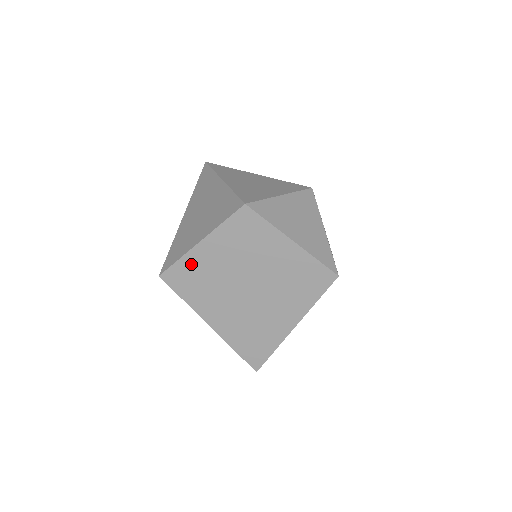
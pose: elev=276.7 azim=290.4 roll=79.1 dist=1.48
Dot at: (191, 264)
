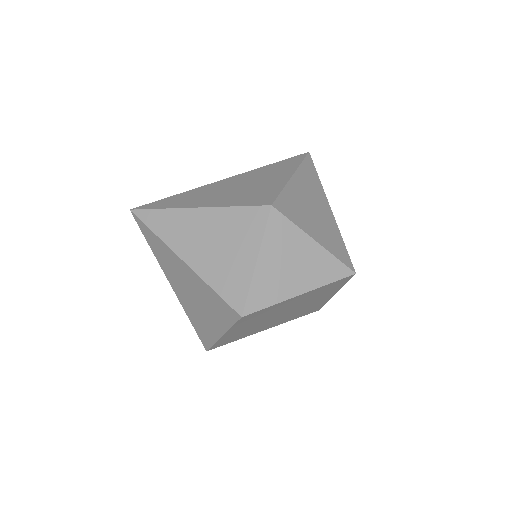
Dot at: (226, 339)
